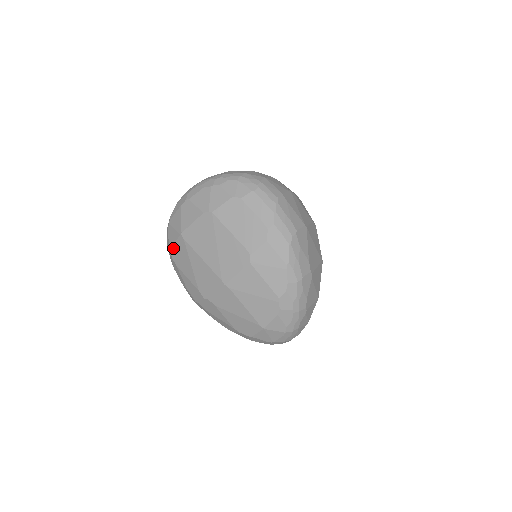
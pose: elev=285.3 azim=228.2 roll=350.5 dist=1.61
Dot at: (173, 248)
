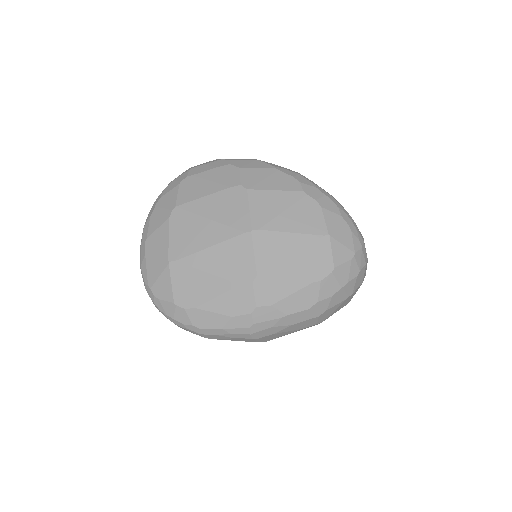
Dot at: (175, 294)
